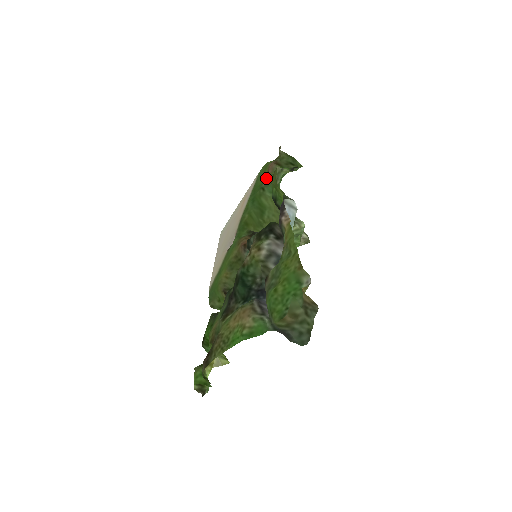
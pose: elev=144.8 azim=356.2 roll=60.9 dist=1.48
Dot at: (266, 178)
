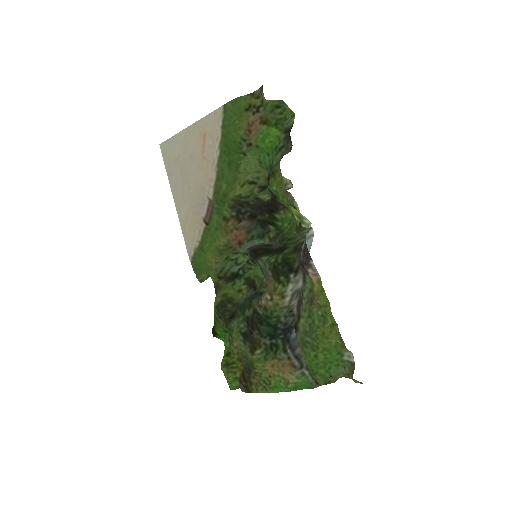
Dot at: (247, 138)
